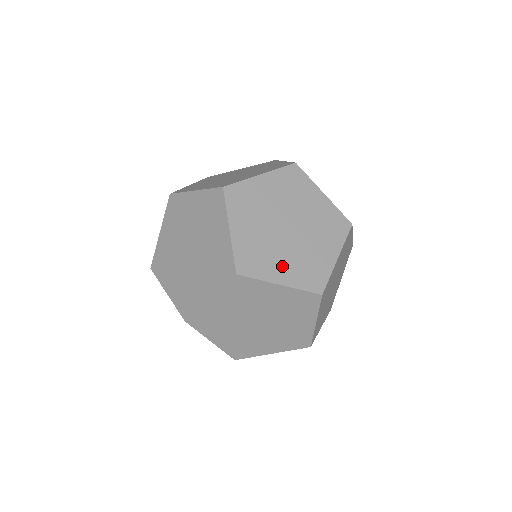
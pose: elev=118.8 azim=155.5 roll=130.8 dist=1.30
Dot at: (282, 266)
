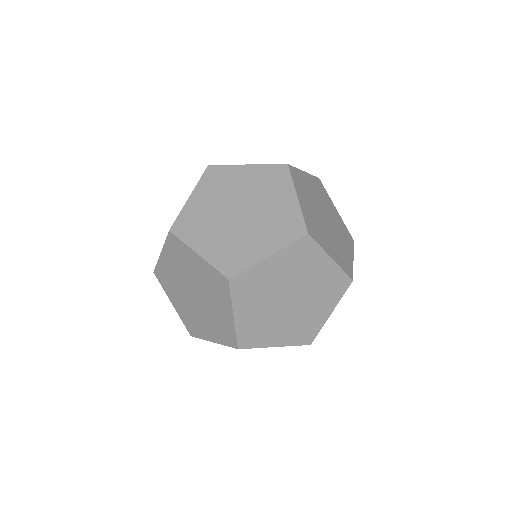
Dot at: (210, 240)
